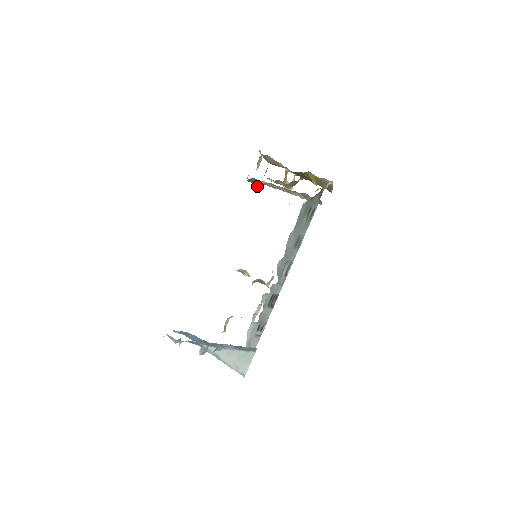
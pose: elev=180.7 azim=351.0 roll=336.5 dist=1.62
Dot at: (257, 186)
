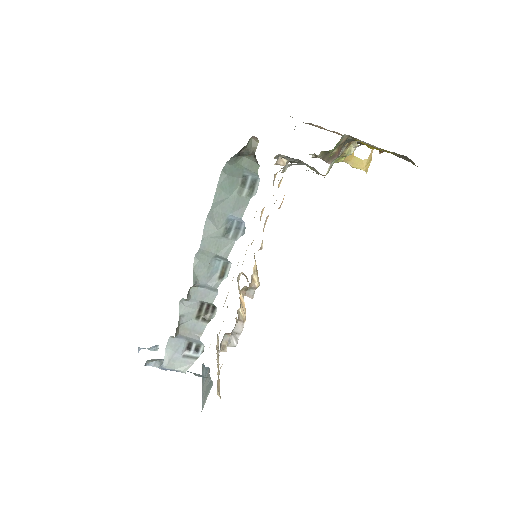
Dot at: (281, 164)
